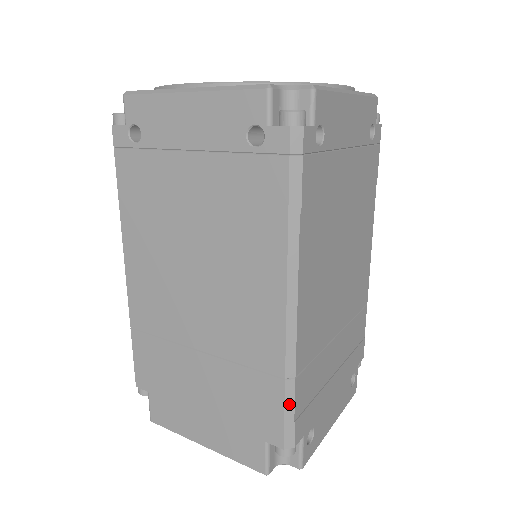
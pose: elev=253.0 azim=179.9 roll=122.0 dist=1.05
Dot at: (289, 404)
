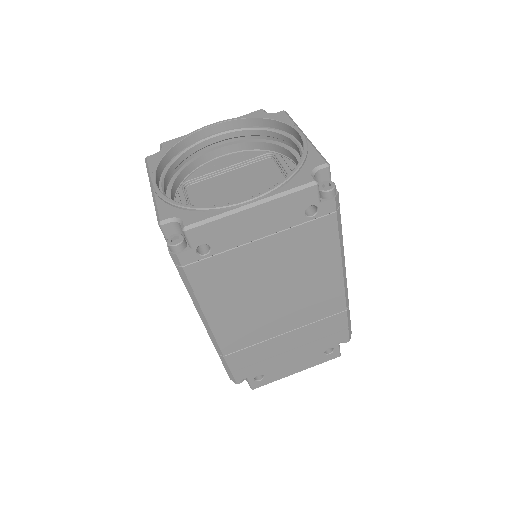
Dot at: (225, 364)
